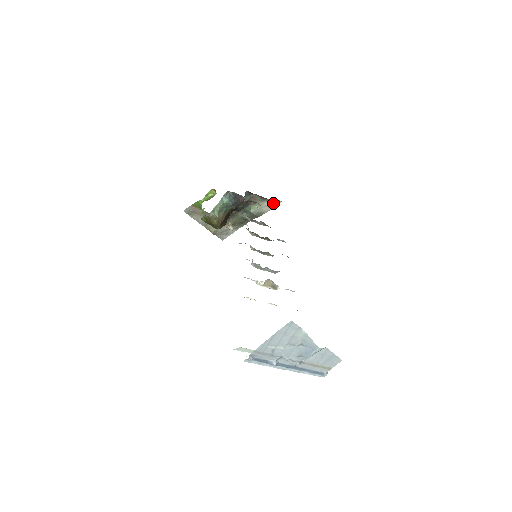
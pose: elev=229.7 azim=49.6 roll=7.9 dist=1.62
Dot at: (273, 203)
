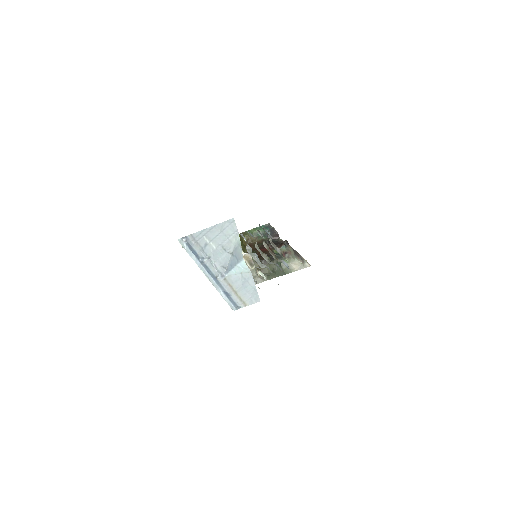
Dot at: (303, 265)
